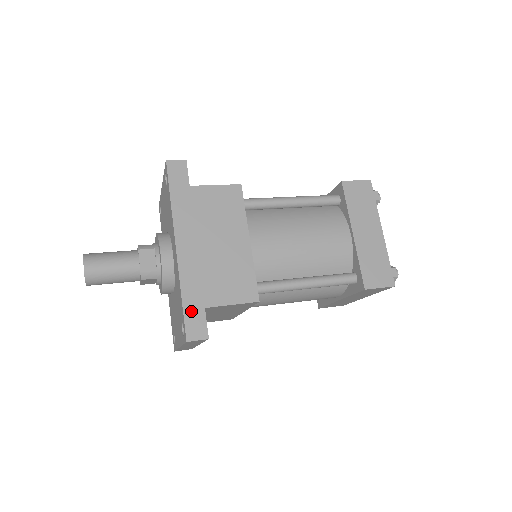
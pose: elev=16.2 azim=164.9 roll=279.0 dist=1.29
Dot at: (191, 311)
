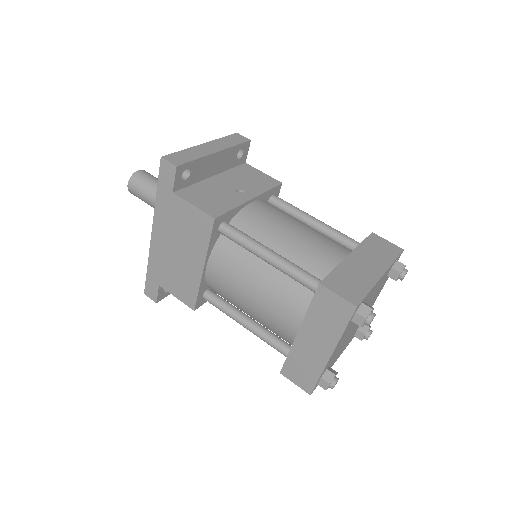
Dot at: (151, 280)
